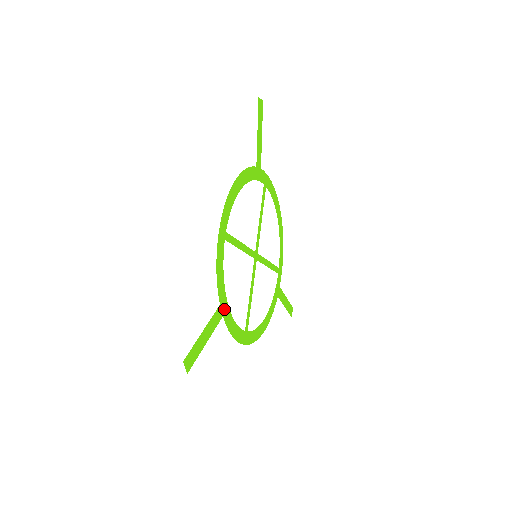
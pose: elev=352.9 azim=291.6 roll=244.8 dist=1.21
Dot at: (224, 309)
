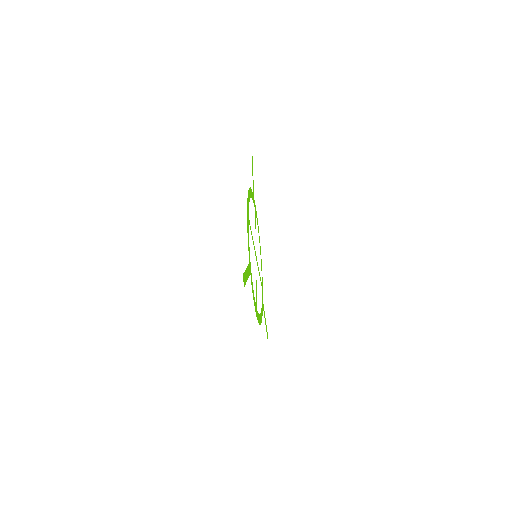
Dot at: (250, 270)
